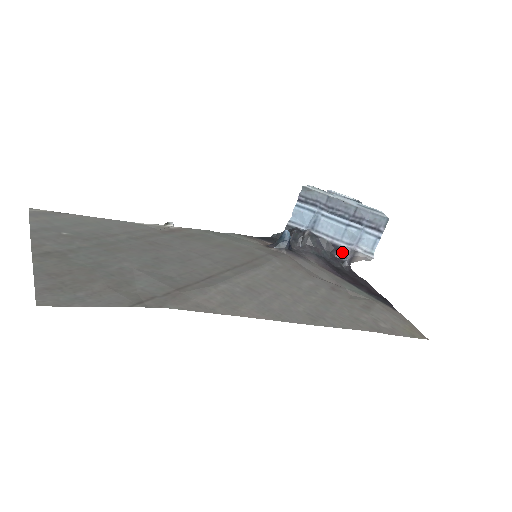
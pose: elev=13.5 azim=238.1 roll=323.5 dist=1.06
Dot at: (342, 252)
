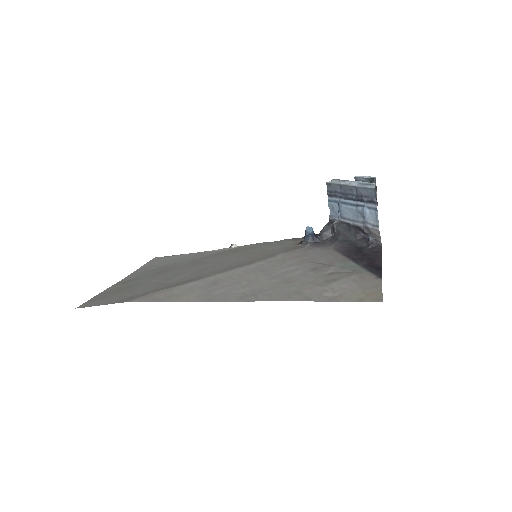
Dot at: (364, 231)
